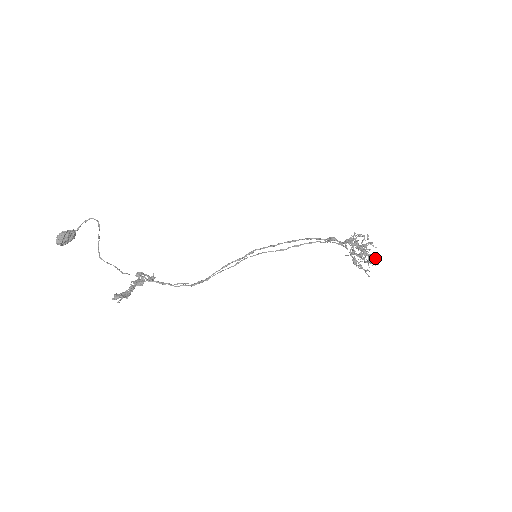
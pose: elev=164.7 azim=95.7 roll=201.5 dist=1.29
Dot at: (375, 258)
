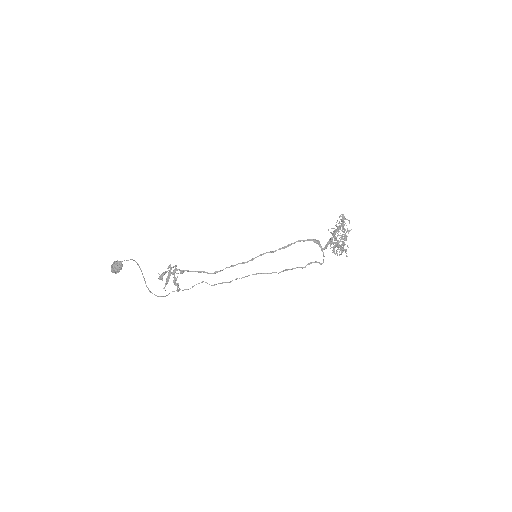
Dot at: (345, 252)
